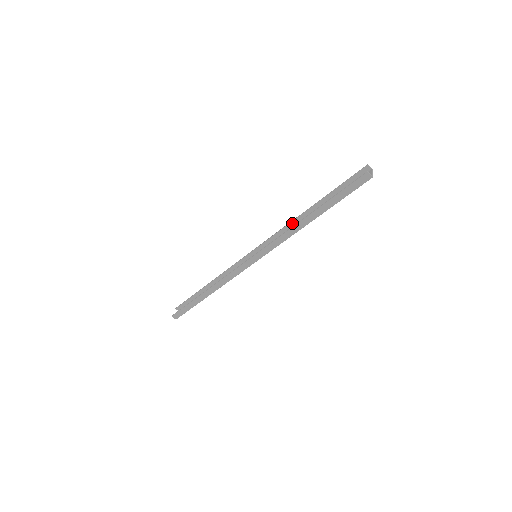
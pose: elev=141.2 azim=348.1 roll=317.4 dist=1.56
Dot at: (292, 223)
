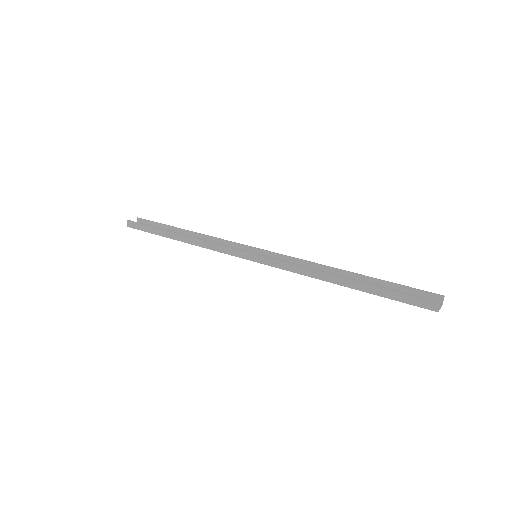
Dot at: (319, 266)
